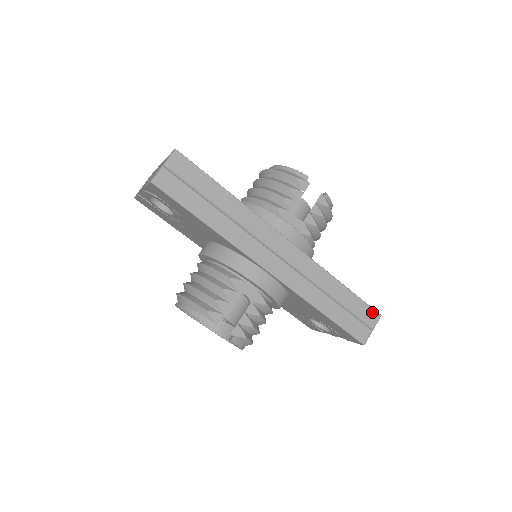
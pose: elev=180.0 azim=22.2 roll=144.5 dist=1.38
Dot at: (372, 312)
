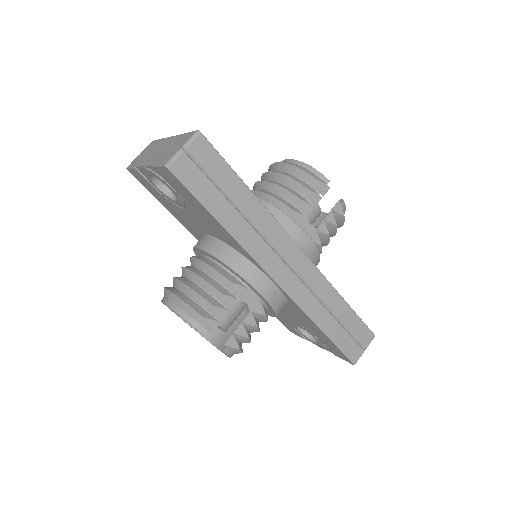
Dot at: (368, 332)
